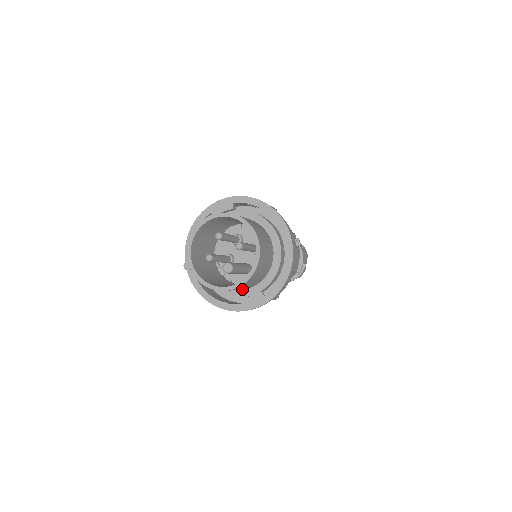
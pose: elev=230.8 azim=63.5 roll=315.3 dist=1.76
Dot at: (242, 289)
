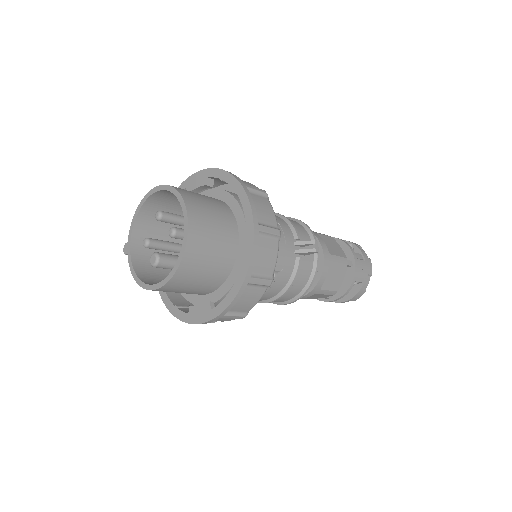
Dot at: (199, 294)
